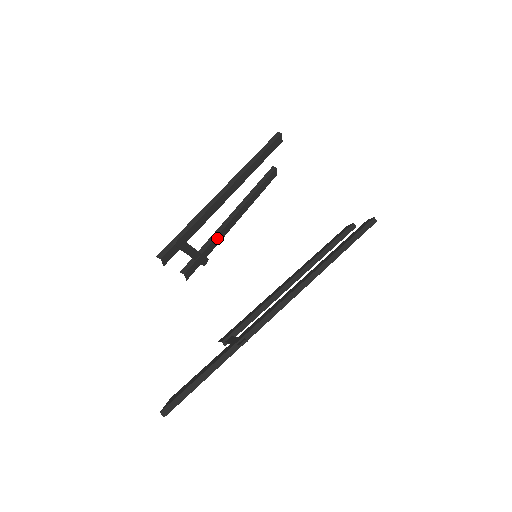
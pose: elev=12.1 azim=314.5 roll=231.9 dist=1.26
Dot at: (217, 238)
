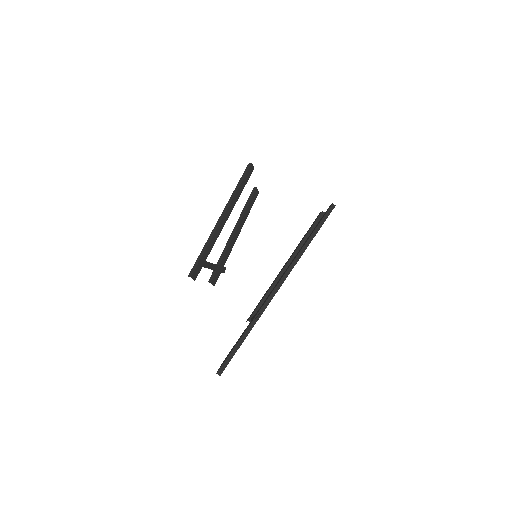
Dot at: (227, 251)
